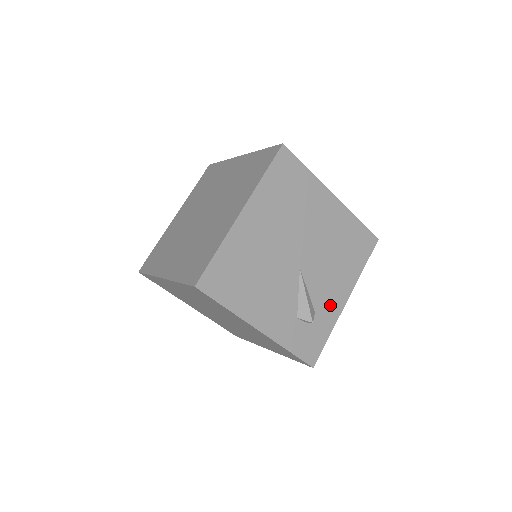
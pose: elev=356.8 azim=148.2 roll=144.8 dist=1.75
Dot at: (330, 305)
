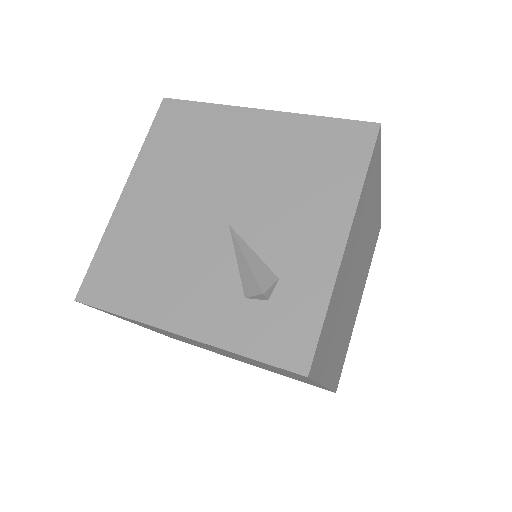
Dot at: (309, 259)
